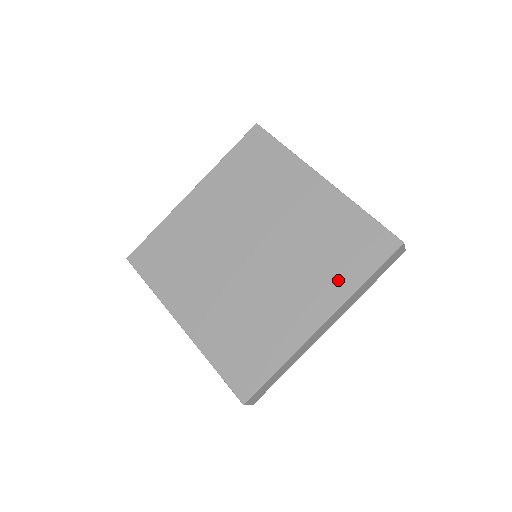
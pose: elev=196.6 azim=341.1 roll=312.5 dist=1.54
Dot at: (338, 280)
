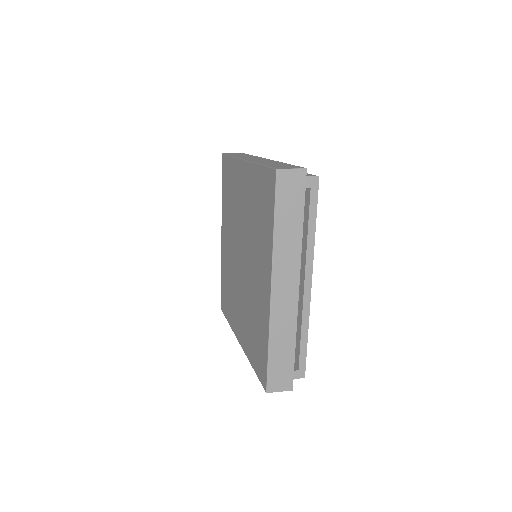
Dot at: (266, 241)
